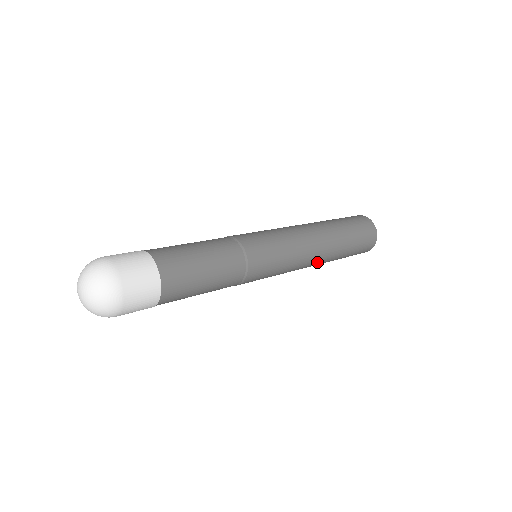
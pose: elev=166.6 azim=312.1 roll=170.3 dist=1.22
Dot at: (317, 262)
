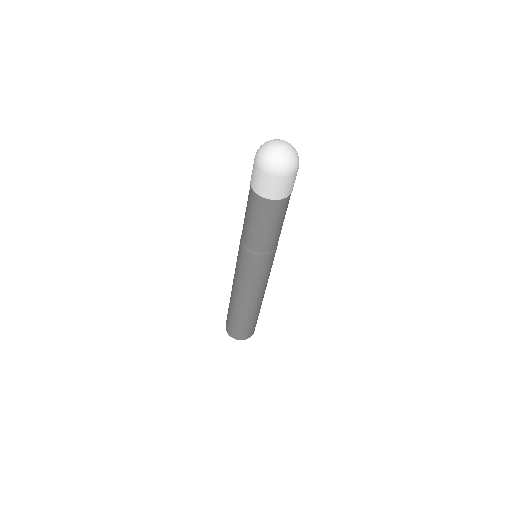
Dot at: (261, 299)
